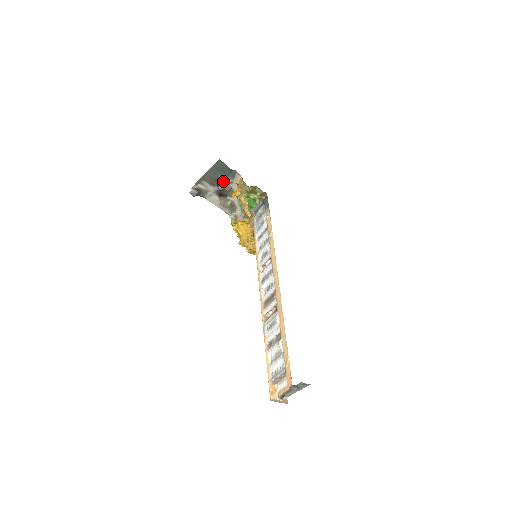
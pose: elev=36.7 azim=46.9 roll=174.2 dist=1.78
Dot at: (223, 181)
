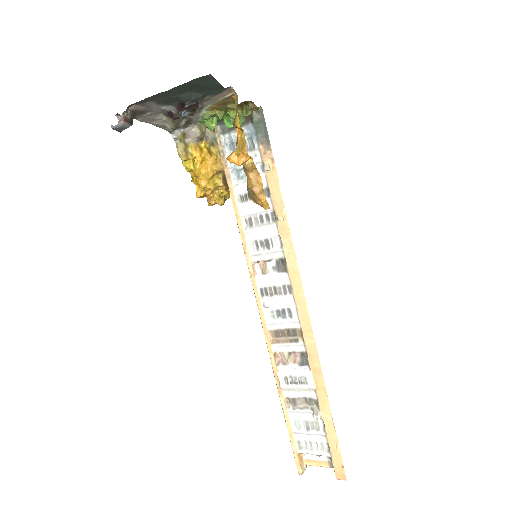
Dot at: (195, 103)
